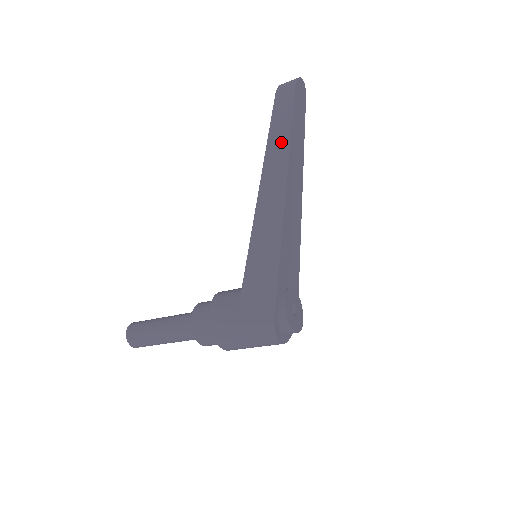
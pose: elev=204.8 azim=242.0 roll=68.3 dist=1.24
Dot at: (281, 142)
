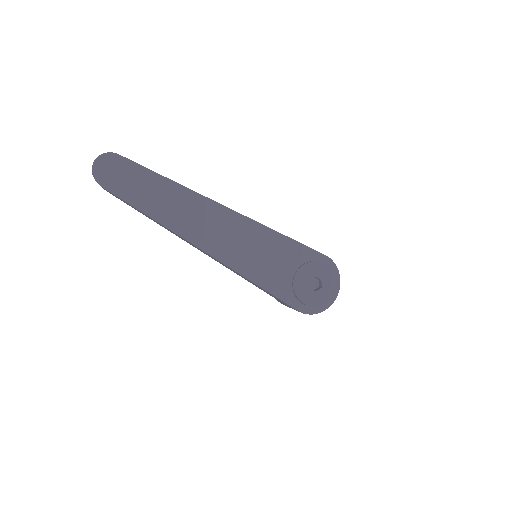
Dot at: (156, 222)
